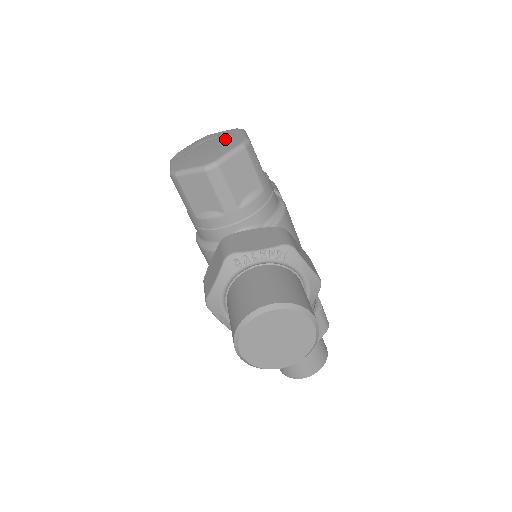
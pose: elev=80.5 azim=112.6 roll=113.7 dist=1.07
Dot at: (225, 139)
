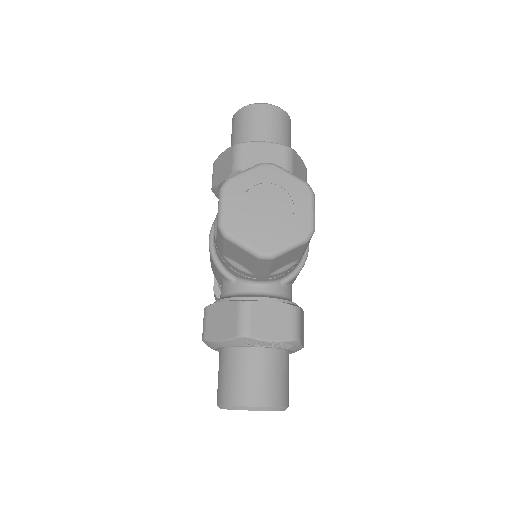
Dot at: (291, 206)
